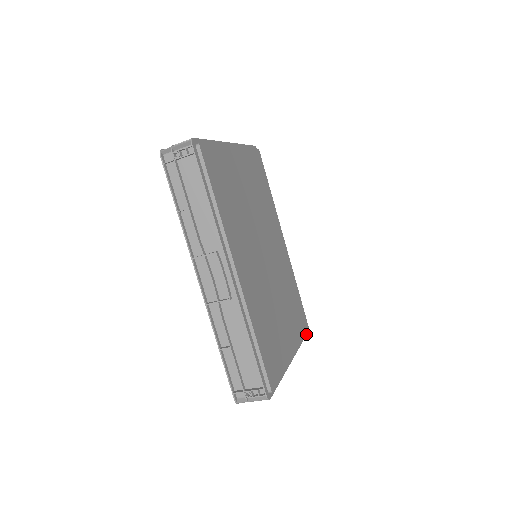
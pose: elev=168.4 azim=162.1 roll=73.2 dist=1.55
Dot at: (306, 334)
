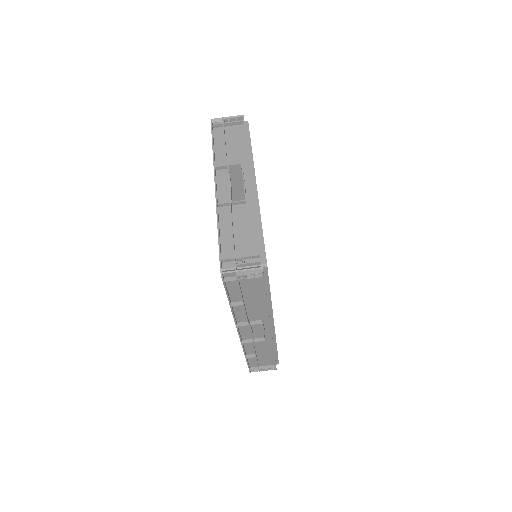
Dot at: occluded
